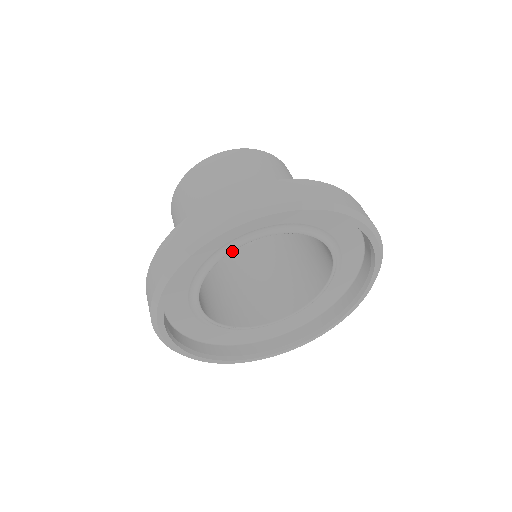
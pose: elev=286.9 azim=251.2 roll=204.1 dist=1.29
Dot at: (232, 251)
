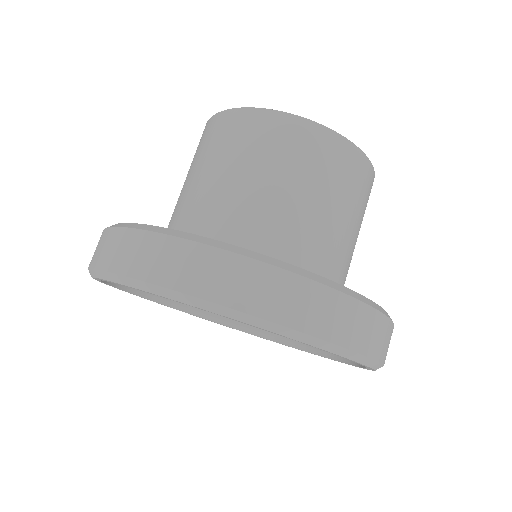
Dot at: occluded
